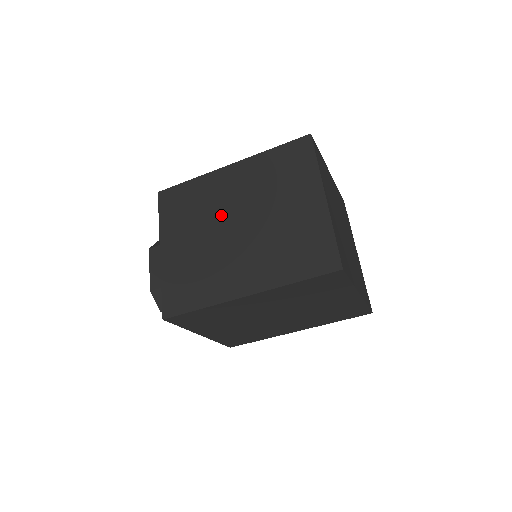
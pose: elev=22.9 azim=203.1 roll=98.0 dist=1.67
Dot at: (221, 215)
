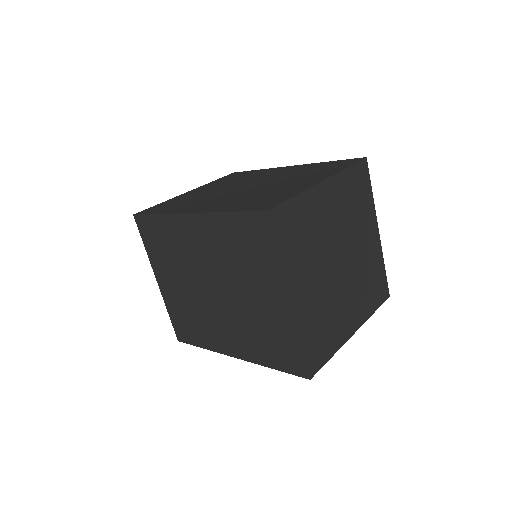
Dot at: (246, 182)
